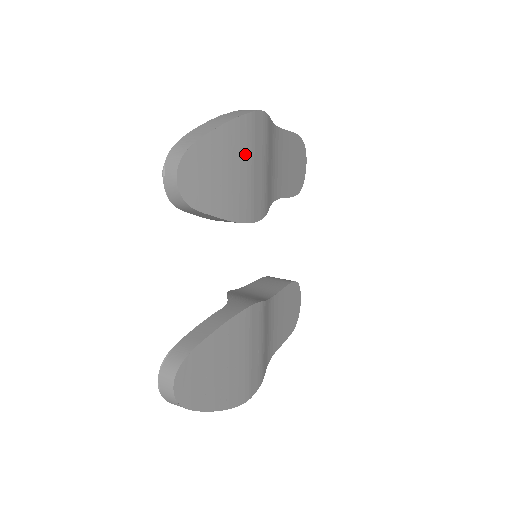
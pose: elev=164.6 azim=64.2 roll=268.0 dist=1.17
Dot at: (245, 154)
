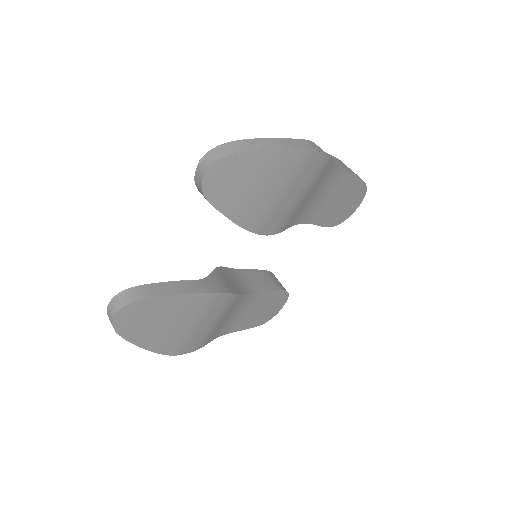
Dot at: (283, 181)
